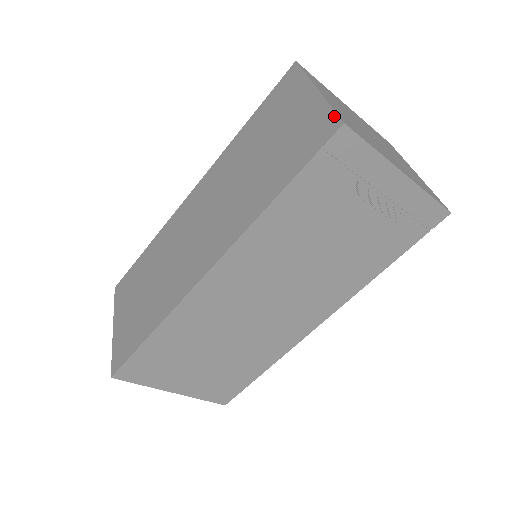
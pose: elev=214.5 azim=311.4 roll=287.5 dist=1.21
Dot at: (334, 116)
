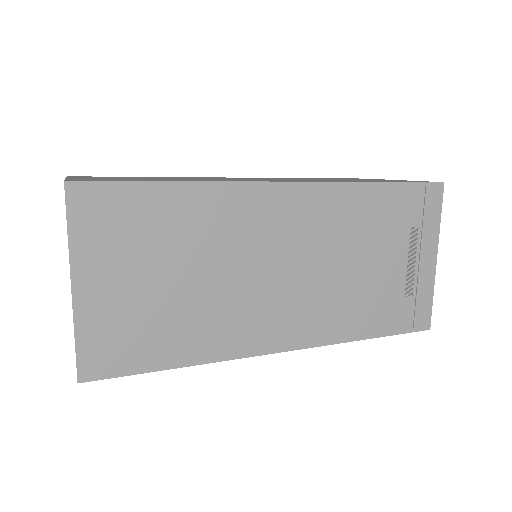
Dot at: occluded
